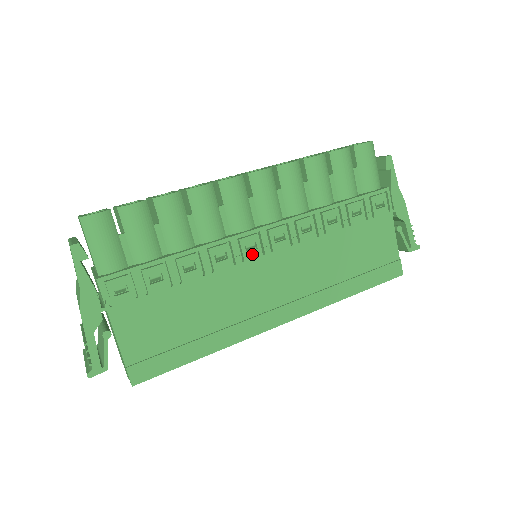
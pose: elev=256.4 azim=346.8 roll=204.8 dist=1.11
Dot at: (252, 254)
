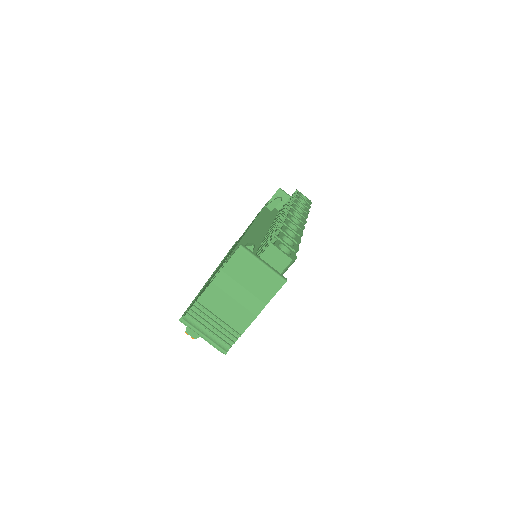
Dot at: occluded
